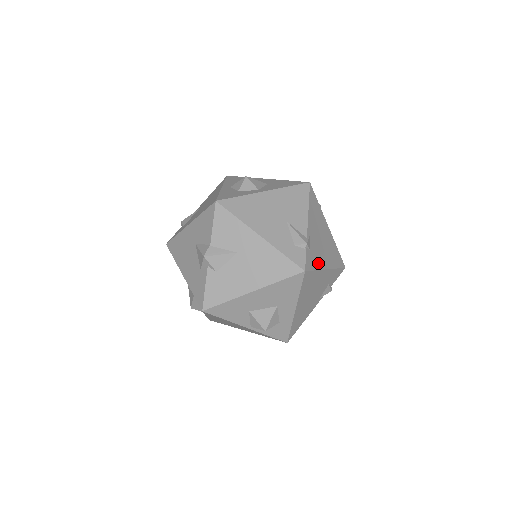
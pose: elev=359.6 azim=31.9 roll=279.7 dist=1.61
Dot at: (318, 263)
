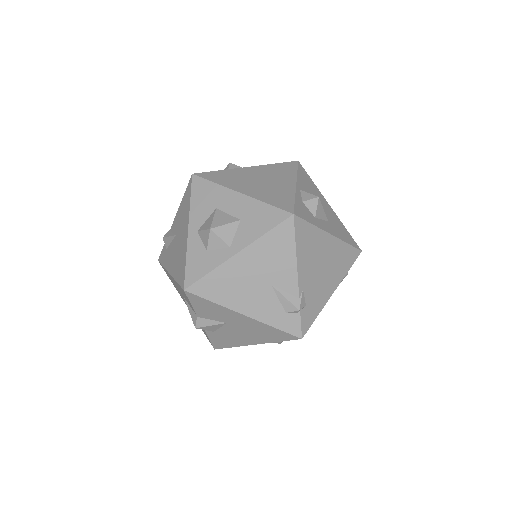
Dot at: (319, 304)
